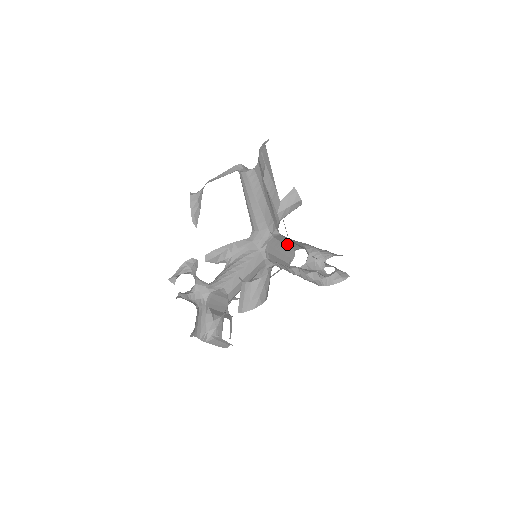
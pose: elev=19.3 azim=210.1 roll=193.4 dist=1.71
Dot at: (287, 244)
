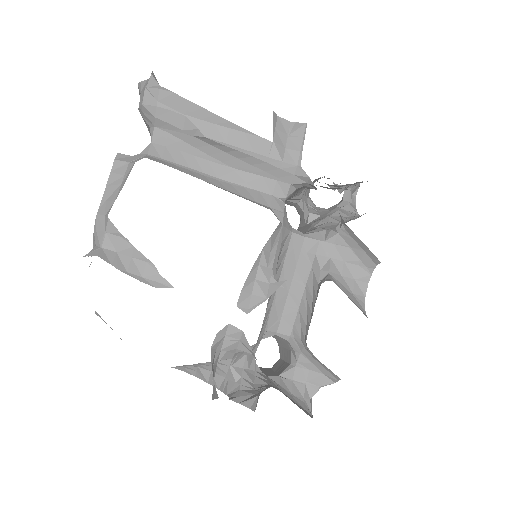
Dot at: occluded
